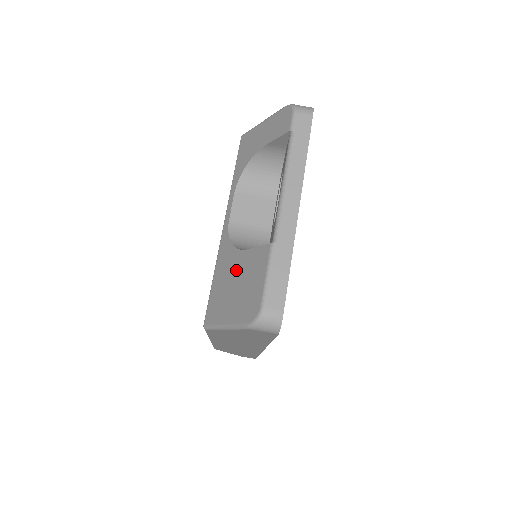
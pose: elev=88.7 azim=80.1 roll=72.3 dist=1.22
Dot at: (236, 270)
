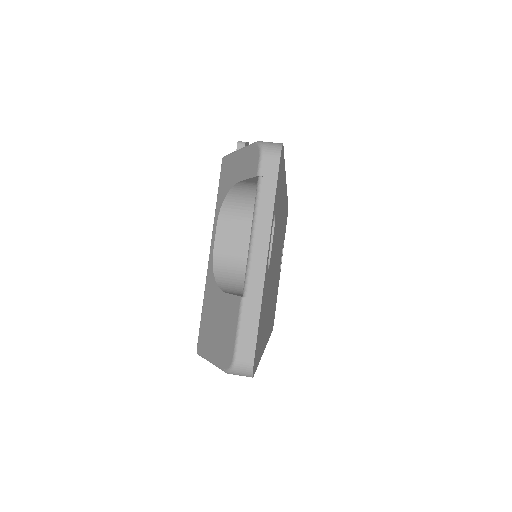
Dot at: (217, 309)
